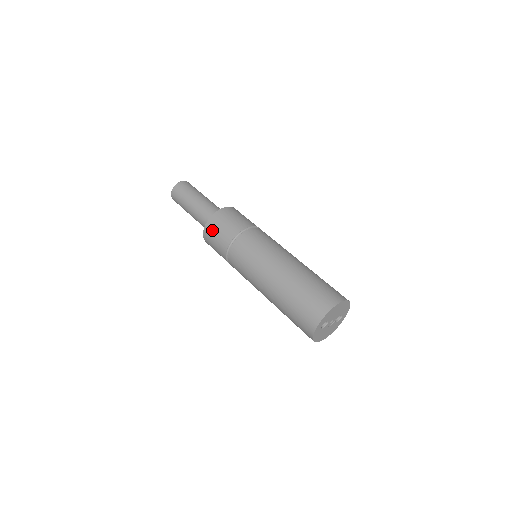
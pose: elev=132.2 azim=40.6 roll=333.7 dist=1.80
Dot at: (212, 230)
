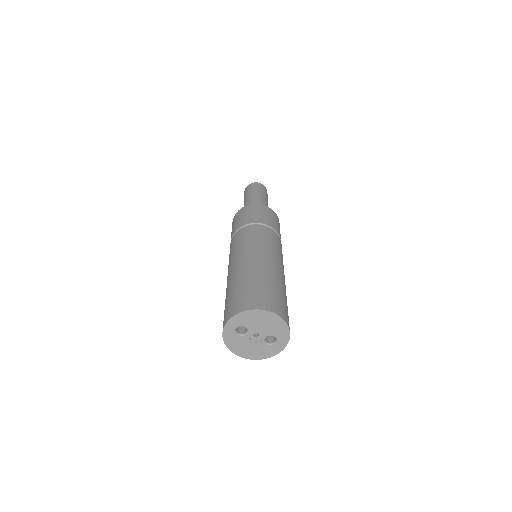
Dot at: (235, 218)
